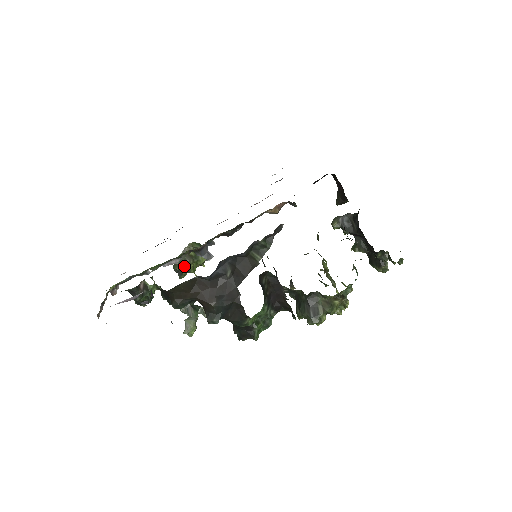
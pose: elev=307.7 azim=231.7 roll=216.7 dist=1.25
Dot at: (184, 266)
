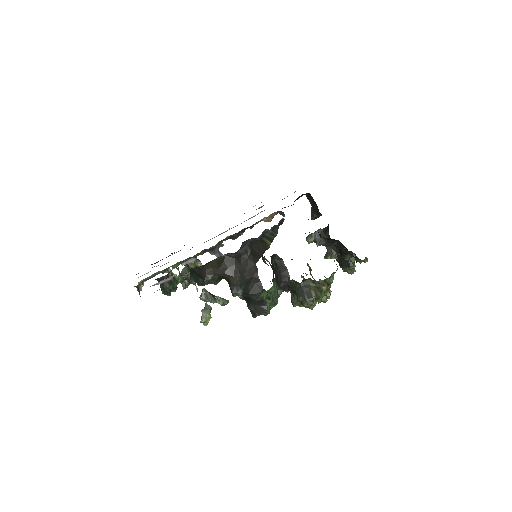
Dot at: (187, 278)
